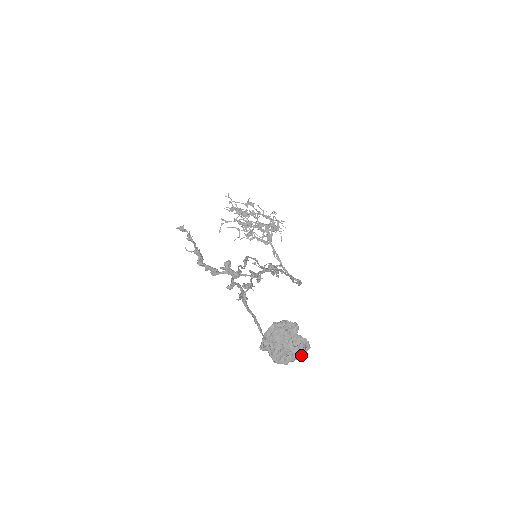
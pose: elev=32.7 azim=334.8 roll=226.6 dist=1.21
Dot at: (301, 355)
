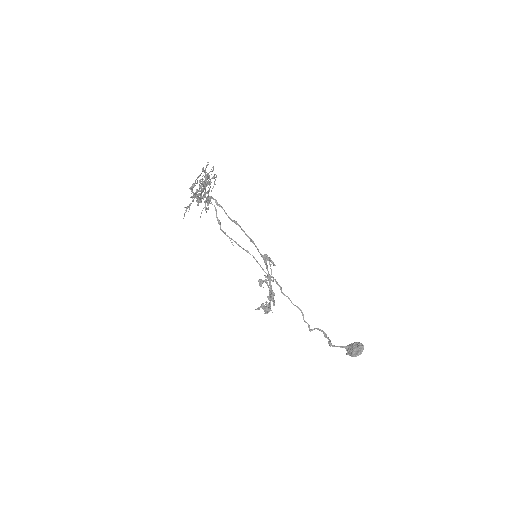
Dot at: occluded
